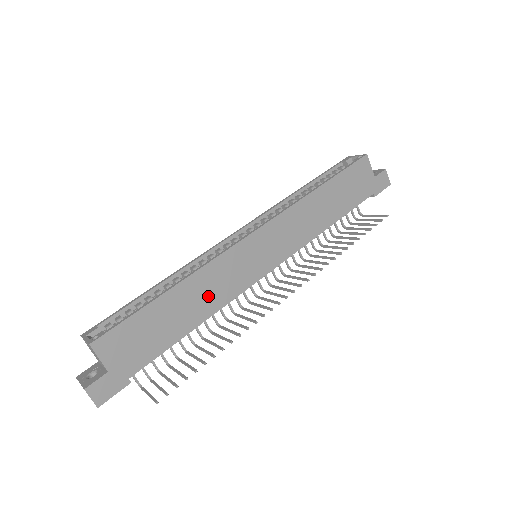
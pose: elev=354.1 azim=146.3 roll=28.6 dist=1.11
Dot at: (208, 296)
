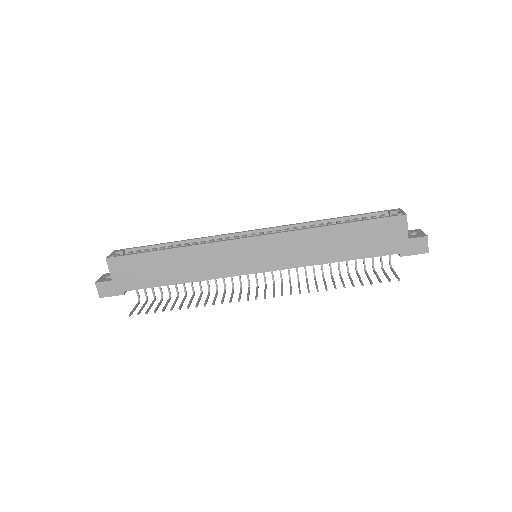
Dot at: (197, 267)
